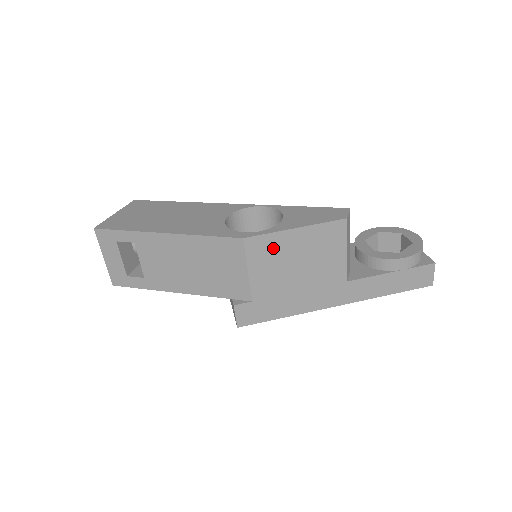
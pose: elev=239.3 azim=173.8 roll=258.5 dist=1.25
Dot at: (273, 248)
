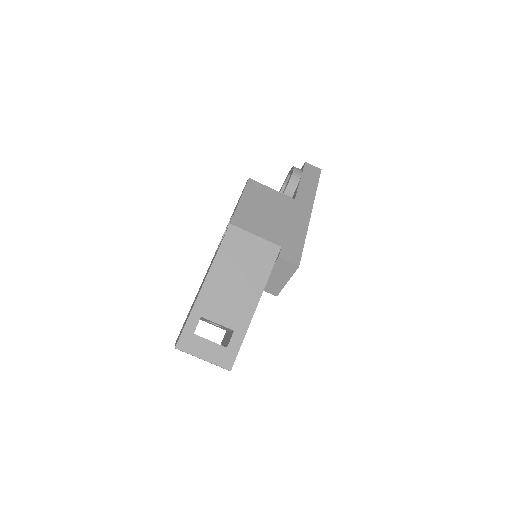
Dot at: (247, 216)
